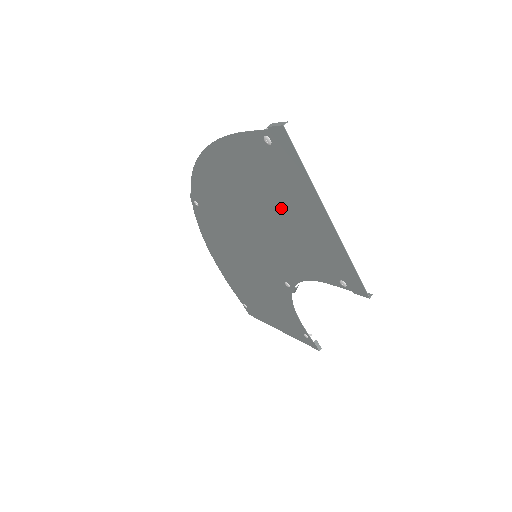
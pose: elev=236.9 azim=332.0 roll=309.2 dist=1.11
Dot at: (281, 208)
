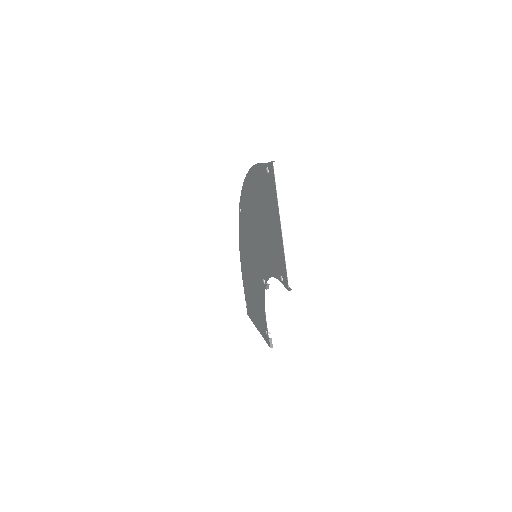
Dot at: (267, 217)
